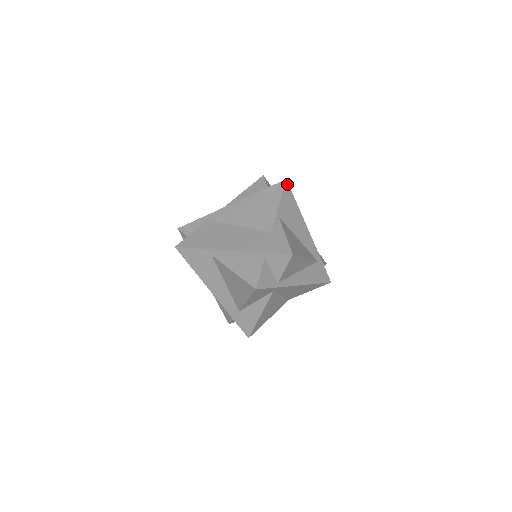
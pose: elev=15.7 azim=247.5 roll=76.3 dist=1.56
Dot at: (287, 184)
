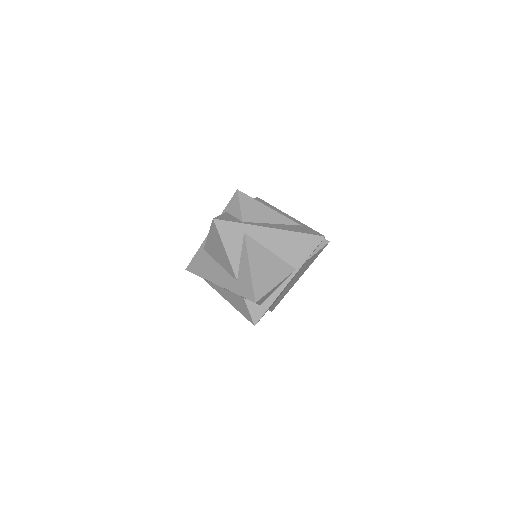
Dot at: (258, 198)
